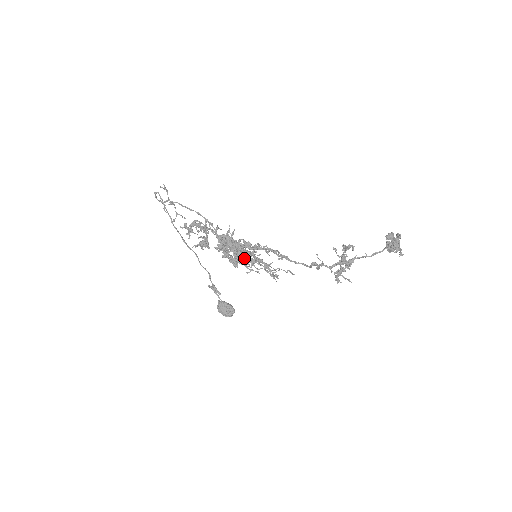
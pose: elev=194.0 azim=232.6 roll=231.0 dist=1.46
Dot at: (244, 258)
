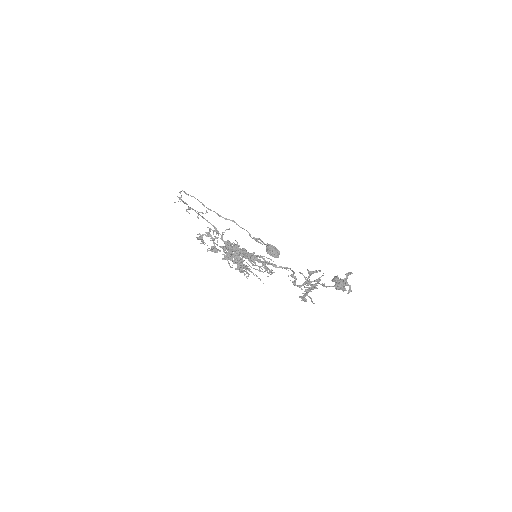
Dot at: (242, 266)
